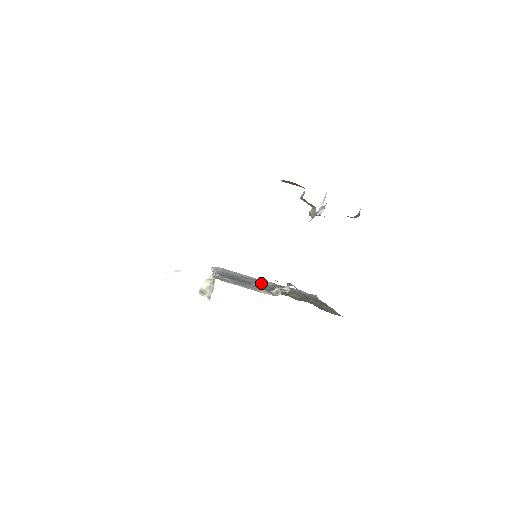
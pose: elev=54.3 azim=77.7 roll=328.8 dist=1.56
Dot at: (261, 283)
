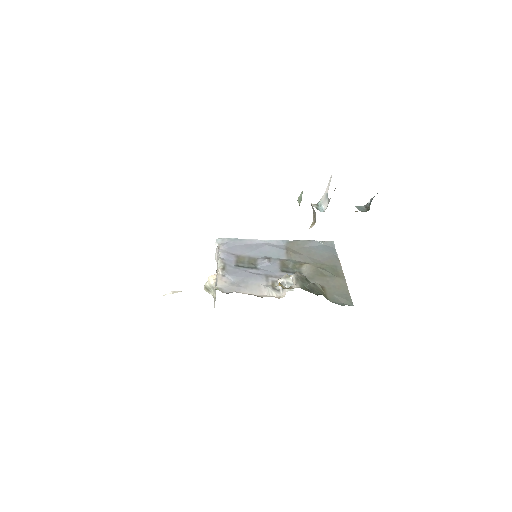
Dot at: (270, 252)
